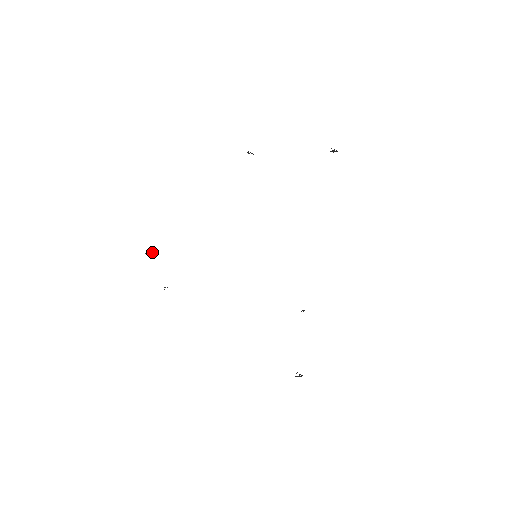
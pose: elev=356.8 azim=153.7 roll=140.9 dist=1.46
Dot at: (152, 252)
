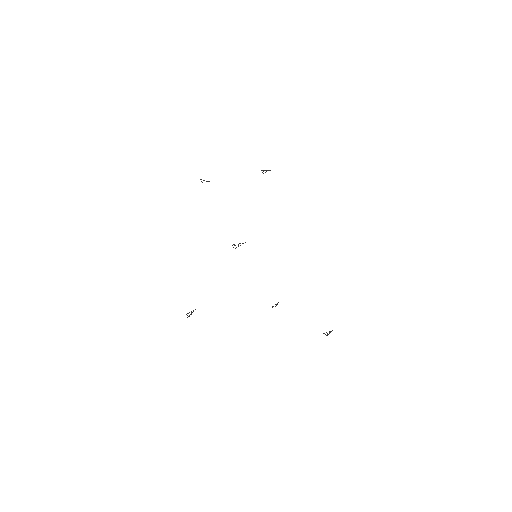
Dot at: occluded
